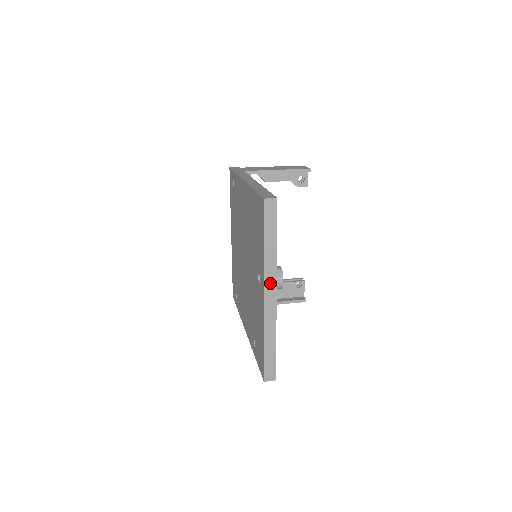
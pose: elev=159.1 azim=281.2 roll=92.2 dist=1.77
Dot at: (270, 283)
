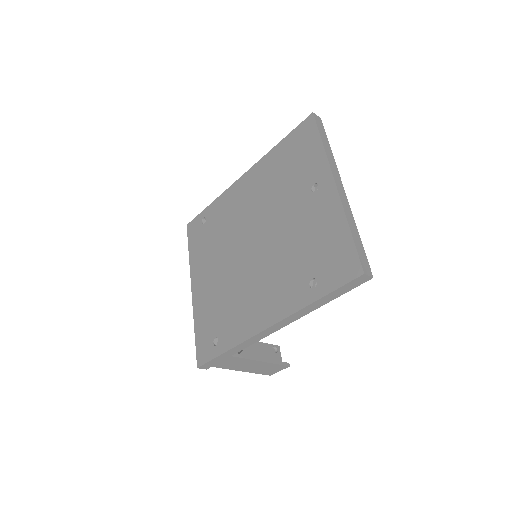
Dot at: (336, 174)
